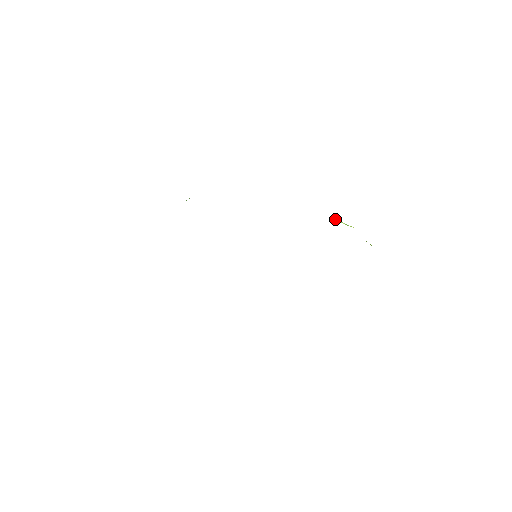
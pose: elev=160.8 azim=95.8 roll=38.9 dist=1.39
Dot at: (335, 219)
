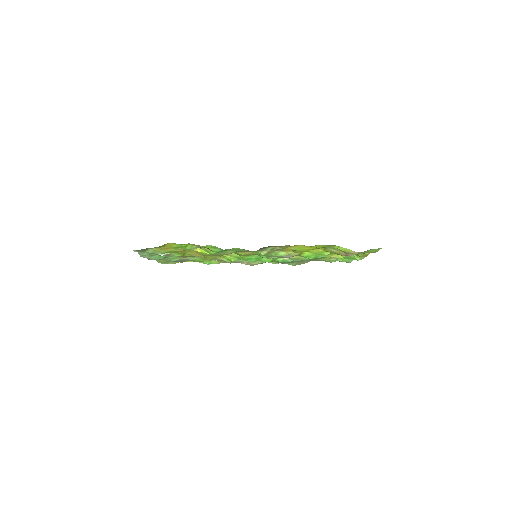
Dot at: (320, 259)
